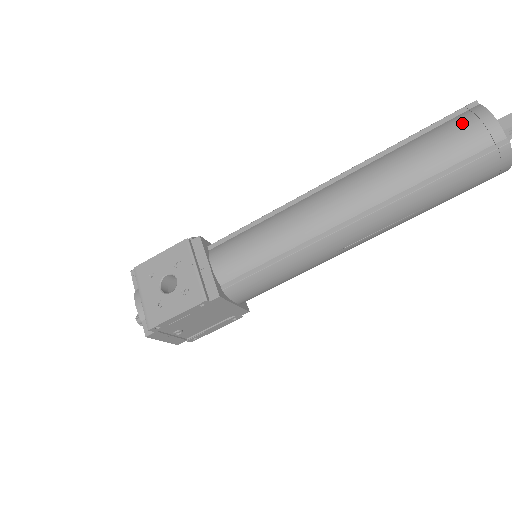
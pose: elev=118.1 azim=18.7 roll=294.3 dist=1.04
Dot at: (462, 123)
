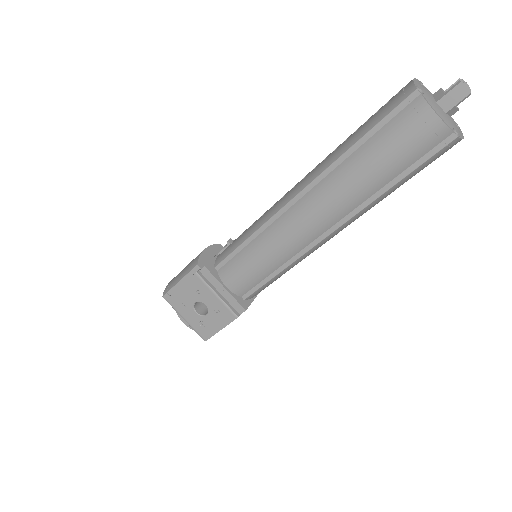
Dot at: (407, 126)
